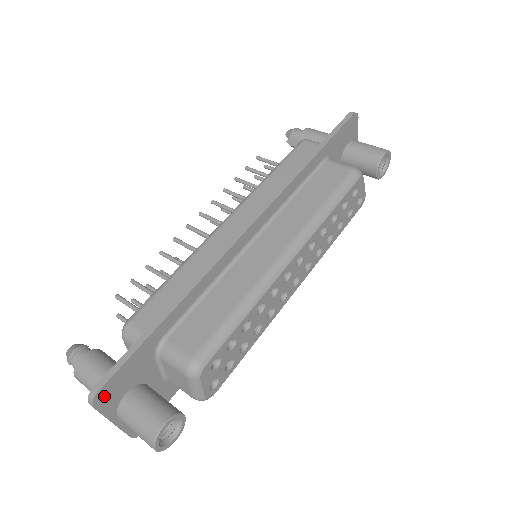
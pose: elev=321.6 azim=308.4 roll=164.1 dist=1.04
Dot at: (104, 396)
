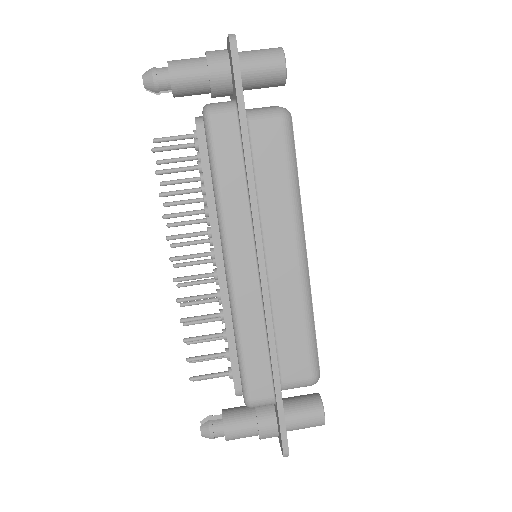
Dot at: occluded
